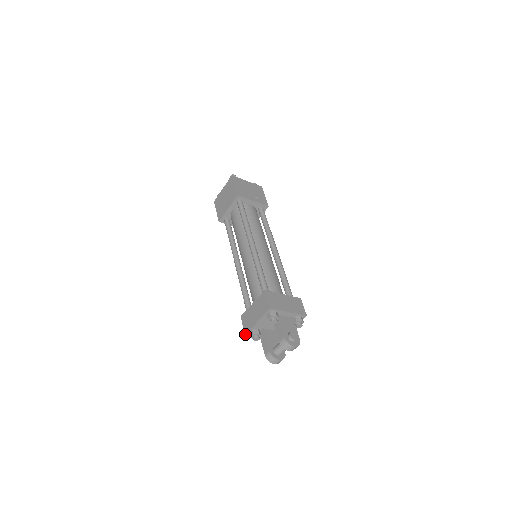
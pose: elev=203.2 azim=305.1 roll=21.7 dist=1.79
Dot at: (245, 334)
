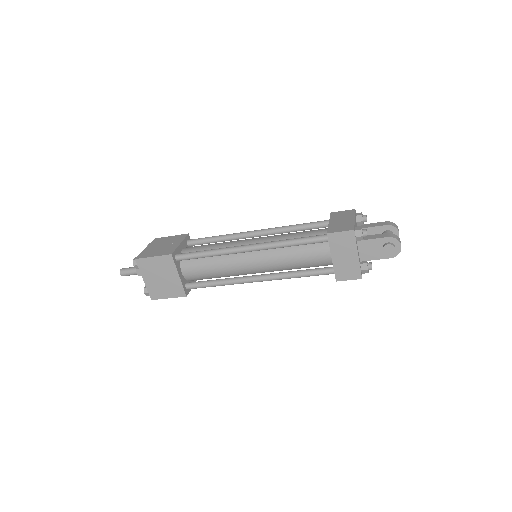
Dot at: (354, 230)
